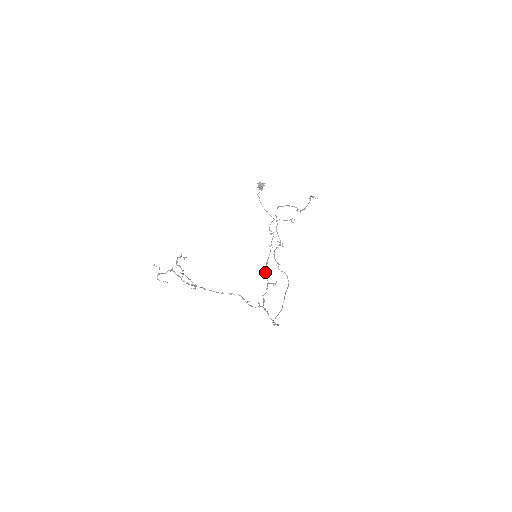
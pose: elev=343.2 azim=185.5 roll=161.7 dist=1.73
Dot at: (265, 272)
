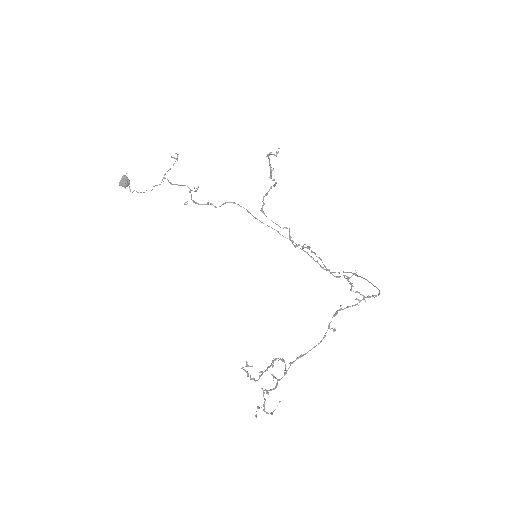
Dot at: occluded
